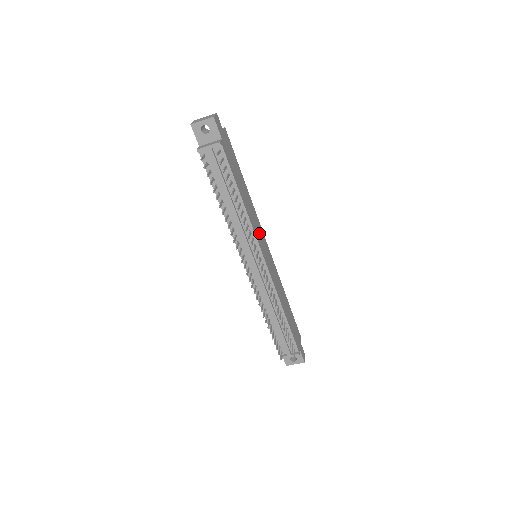
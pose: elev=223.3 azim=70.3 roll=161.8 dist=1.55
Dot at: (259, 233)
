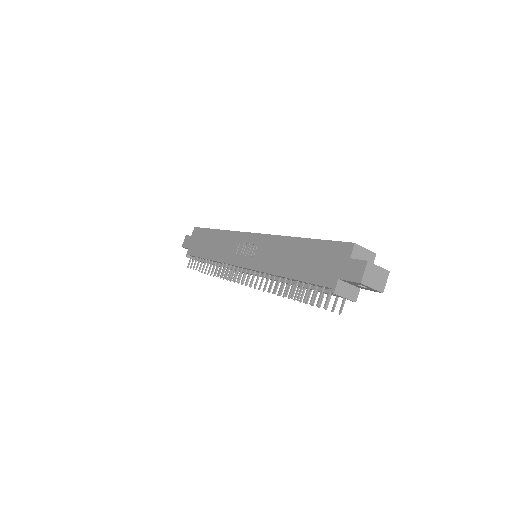
Dot at: occluded
